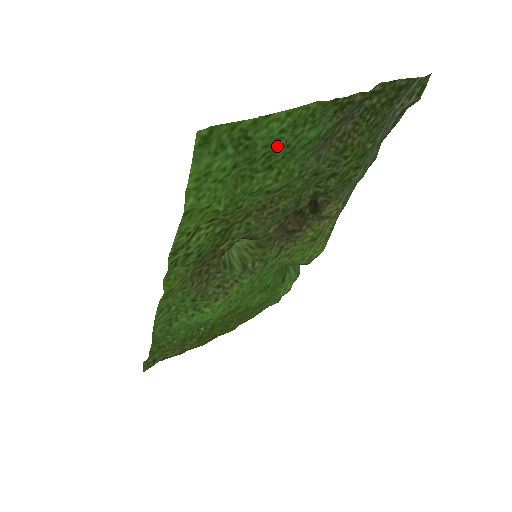
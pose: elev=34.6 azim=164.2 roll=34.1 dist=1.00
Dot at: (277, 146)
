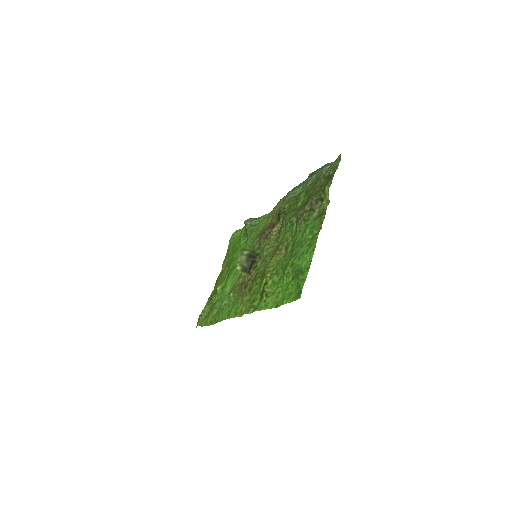
Dot at: (300, 252)
